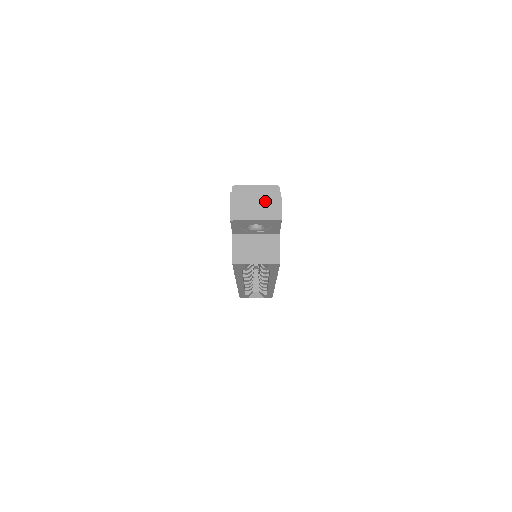
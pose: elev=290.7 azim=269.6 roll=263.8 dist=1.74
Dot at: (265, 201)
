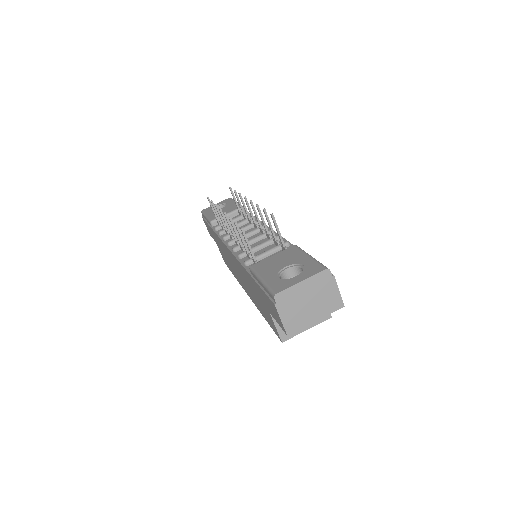
Dot at: (319, 295)
